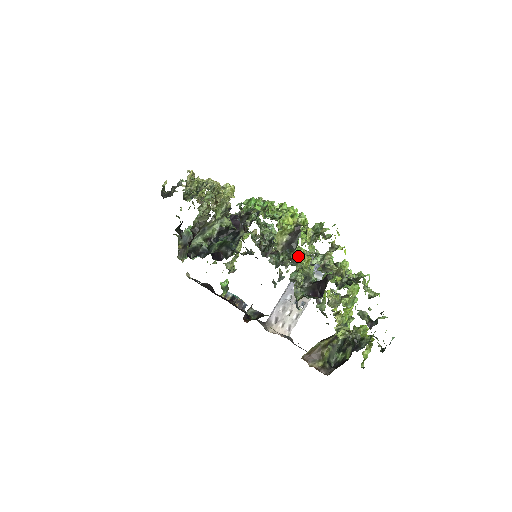
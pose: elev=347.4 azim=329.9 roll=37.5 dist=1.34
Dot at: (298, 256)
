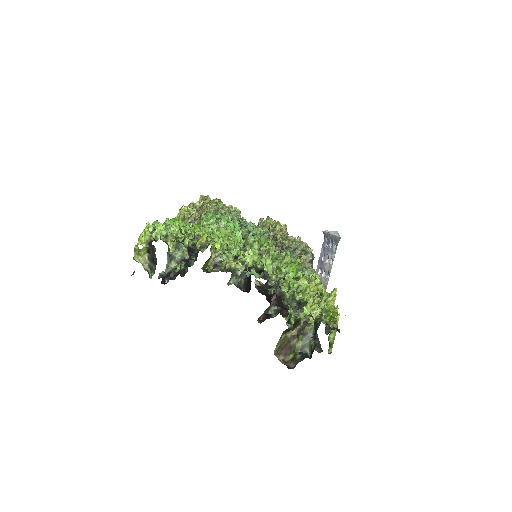
Dot at: occluded
